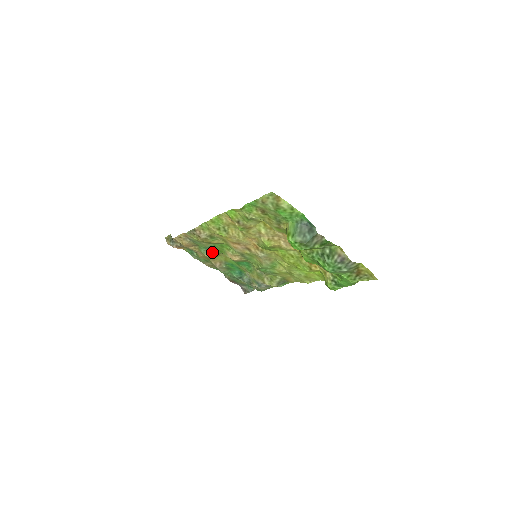
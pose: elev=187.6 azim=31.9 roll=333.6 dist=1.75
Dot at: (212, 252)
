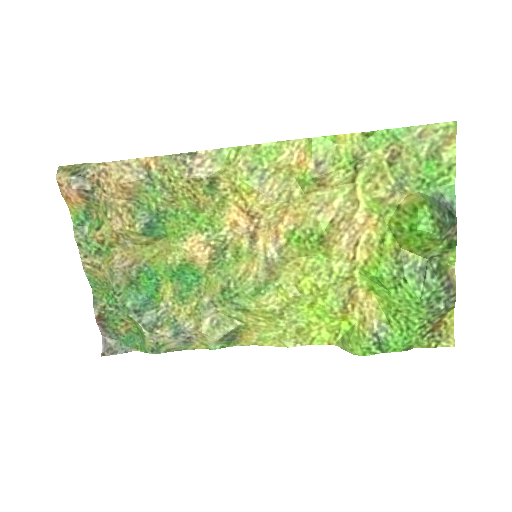
Dot at: (153, 227)
